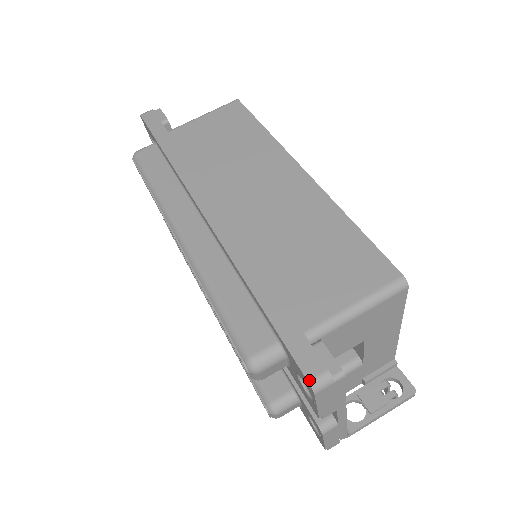
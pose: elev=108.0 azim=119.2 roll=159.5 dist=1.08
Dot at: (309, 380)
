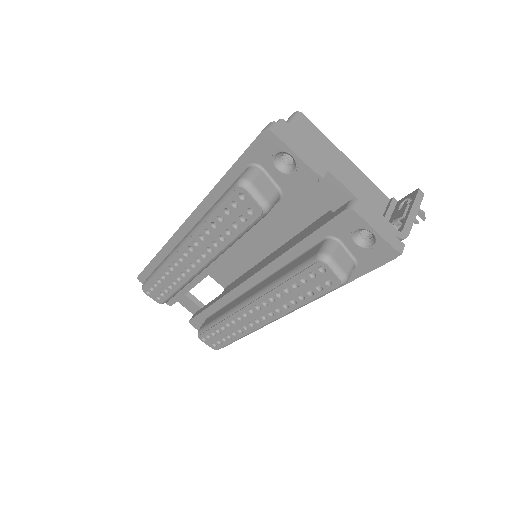
Dot at: (262, 131)
